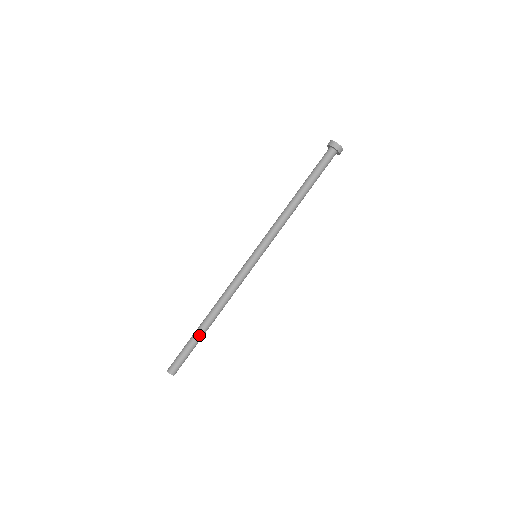
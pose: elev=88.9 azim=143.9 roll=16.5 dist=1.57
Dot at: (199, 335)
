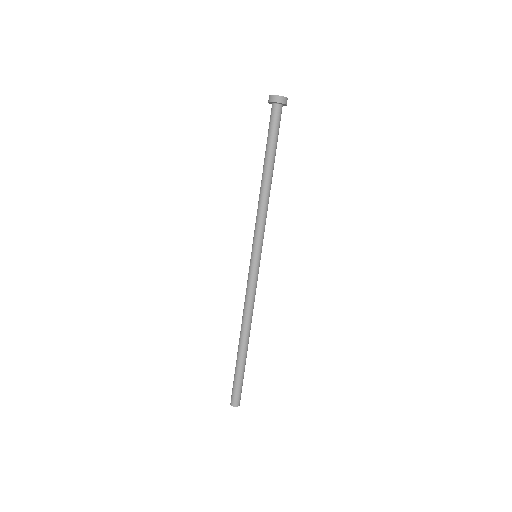
Dot at: (243, 359)
